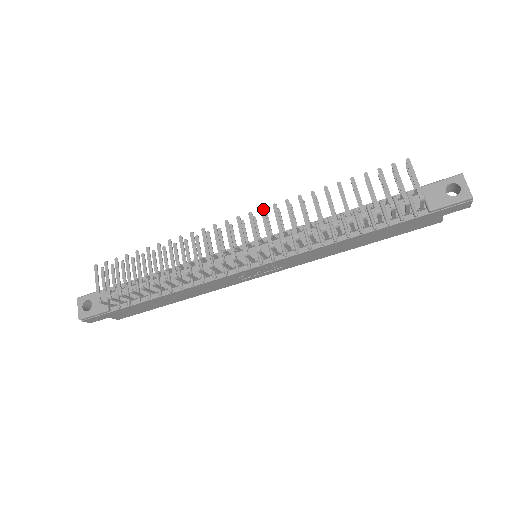
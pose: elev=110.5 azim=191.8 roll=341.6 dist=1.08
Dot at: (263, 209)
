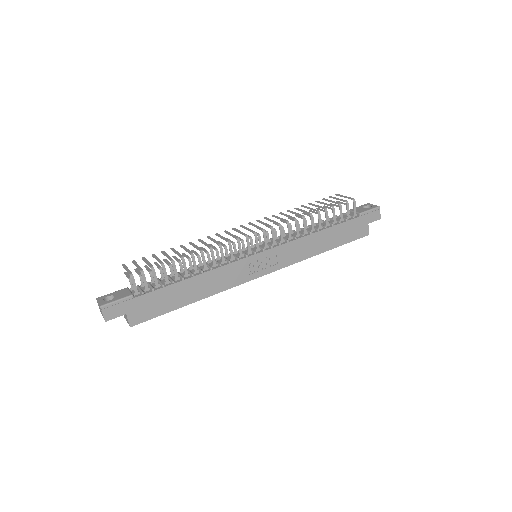
Dot at: (258, 220)
